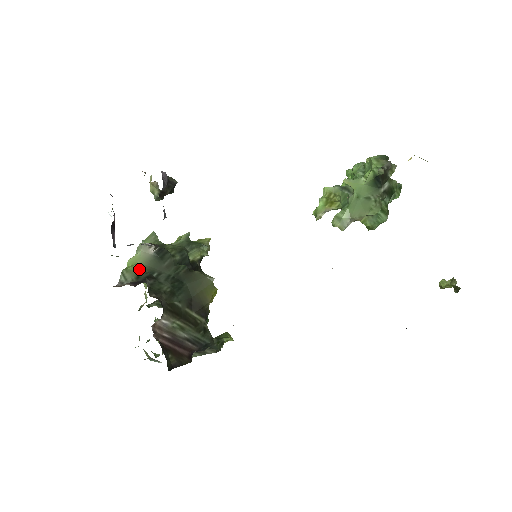
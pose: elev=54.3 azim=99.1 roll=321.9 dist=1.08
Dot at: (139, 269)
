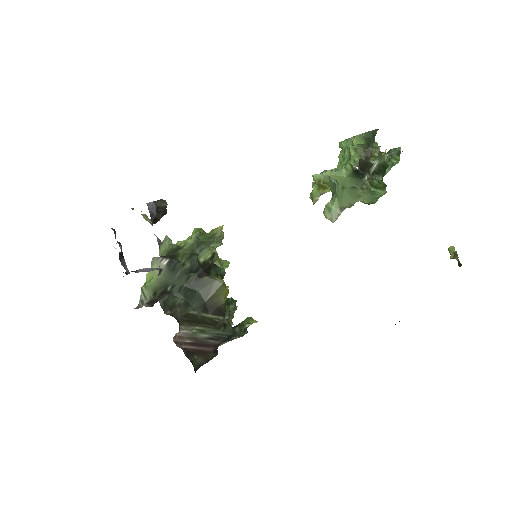
Dot at: (155, 284)
